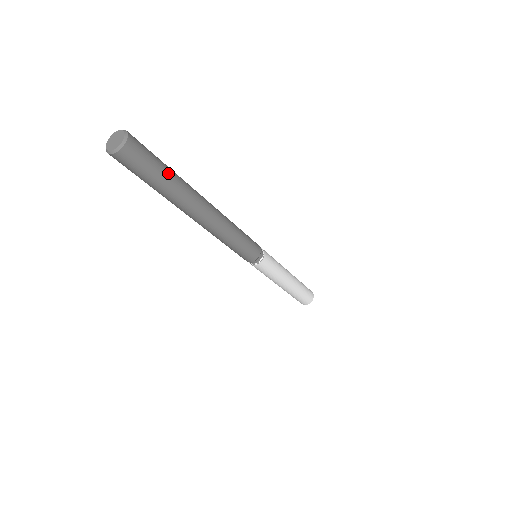
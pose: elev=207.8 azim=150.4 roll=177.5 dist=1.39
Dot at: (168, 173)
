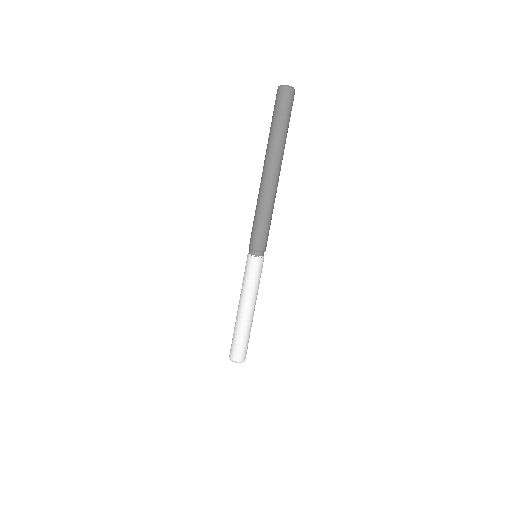
Dot at: (285, 126)
